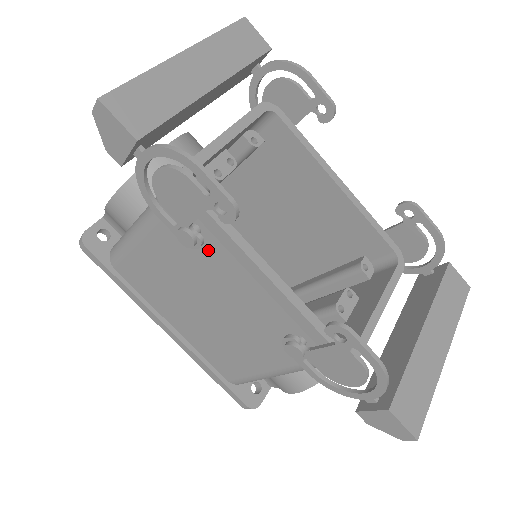
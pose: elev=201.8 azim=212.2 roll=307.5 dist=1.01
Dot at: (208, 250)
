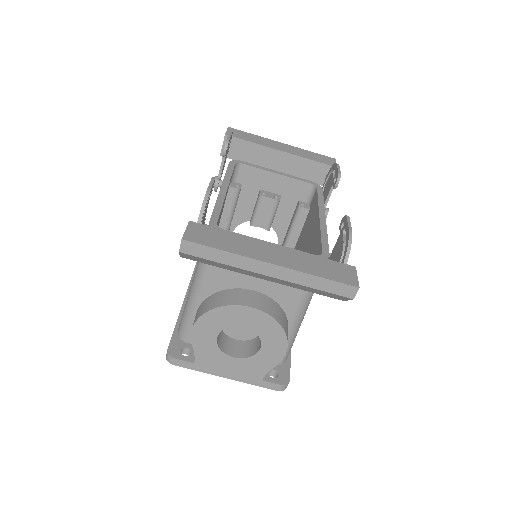
Dot at: occluded
